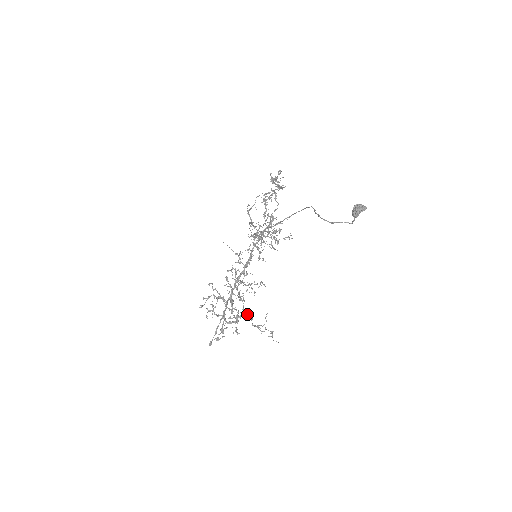
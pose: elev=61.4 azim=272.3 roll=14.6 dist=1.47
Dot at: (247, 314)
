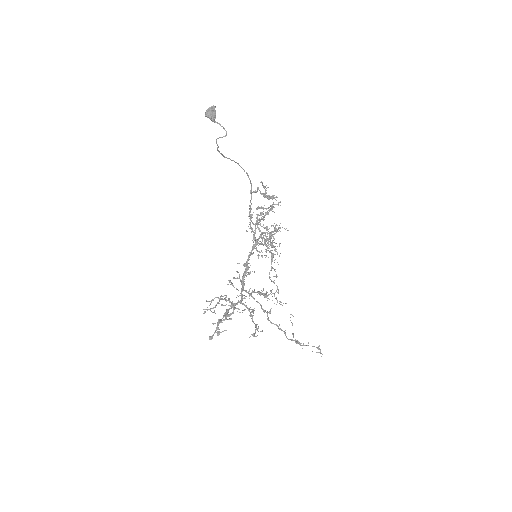
Dot at: occluded
